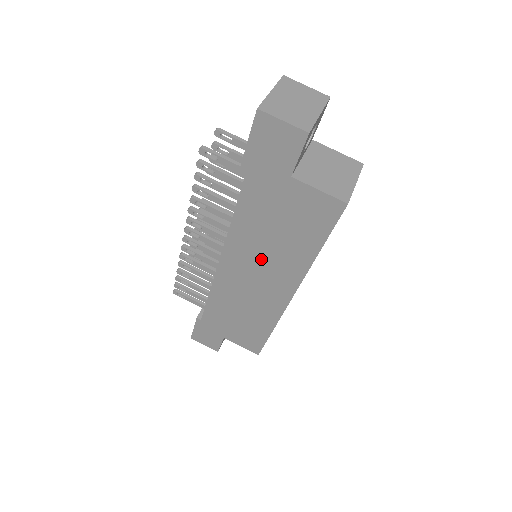
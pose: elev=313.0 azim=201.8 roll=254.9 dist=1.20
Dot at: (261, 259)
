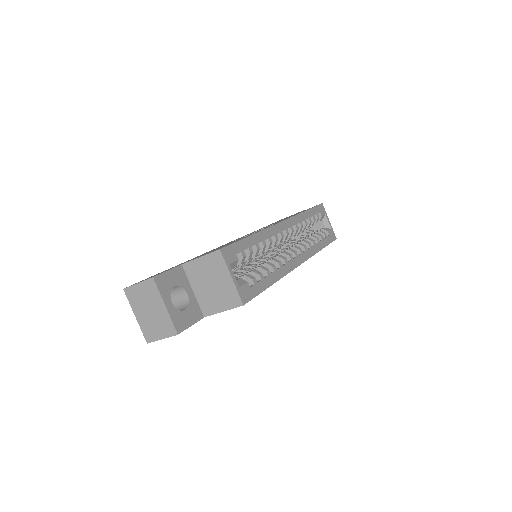
Dot at: occluded
